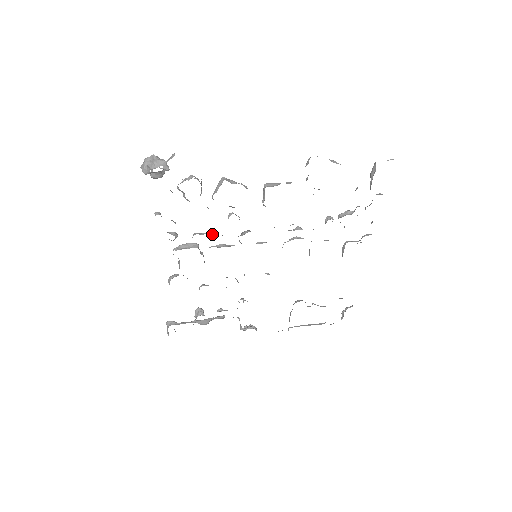
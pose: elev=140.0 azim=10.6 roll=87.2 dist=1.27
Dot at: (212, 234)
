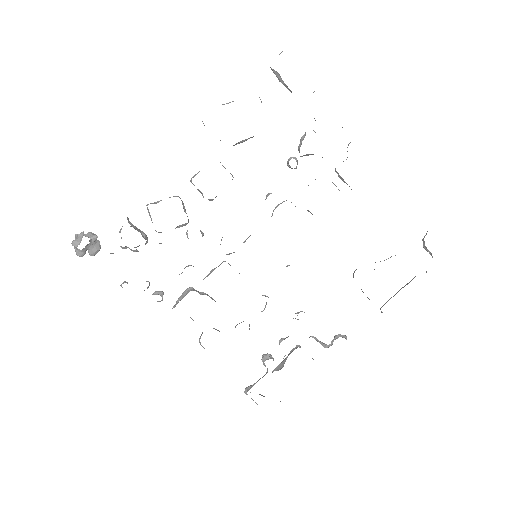
Dot at: occluded
